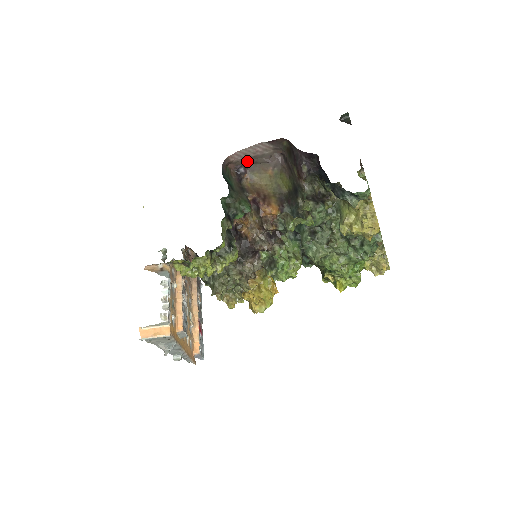
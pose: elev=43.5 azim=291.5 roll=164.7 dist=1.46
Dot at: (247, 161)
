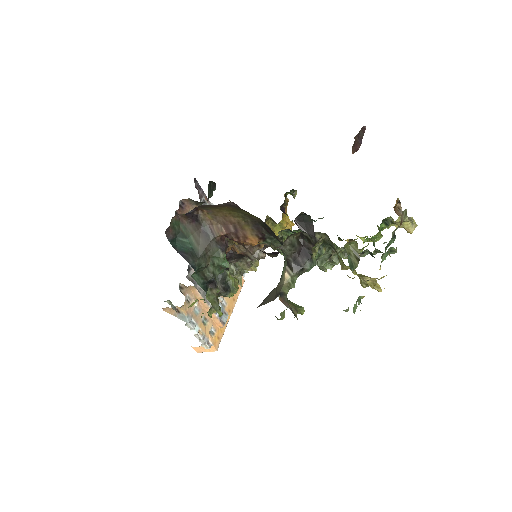
Dot at: occluded
